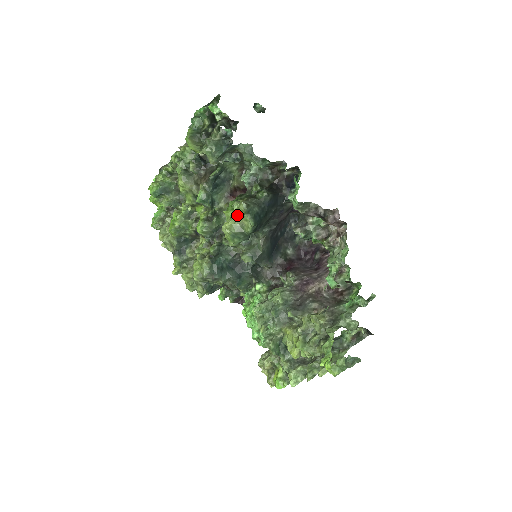
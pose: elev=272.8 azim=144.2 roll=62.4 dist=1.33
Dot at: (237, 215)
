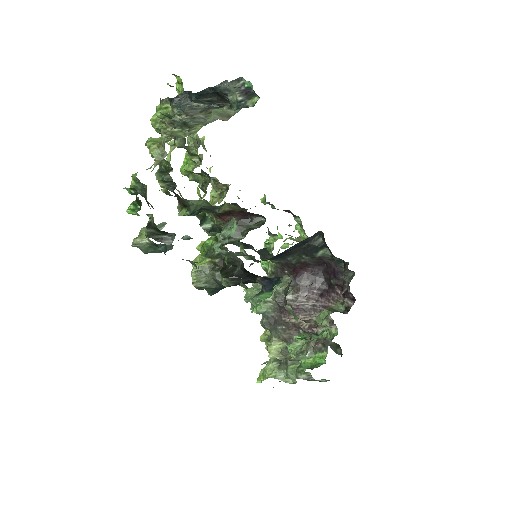
Dot at: occluded
